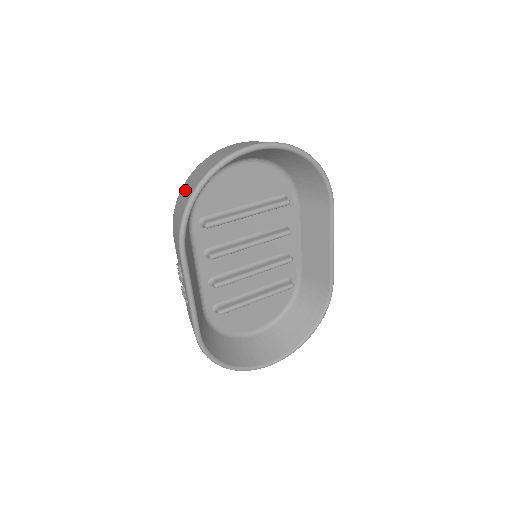
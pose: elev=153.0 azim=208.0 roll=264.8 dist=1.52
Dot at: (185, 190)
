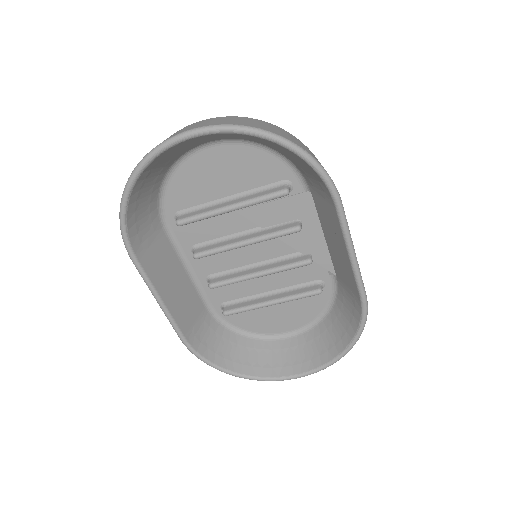
Dot at: occluded
